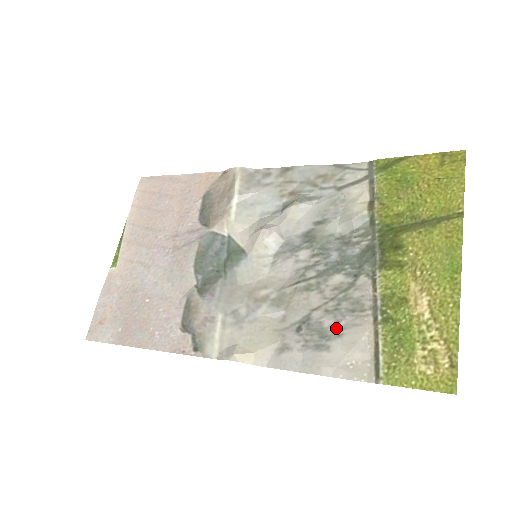
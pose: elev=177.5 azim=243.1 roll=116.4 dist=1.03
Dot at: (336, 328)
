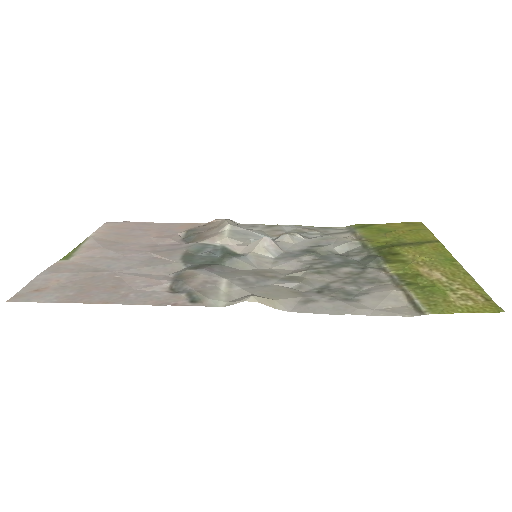
Dot at: (360, 291)
